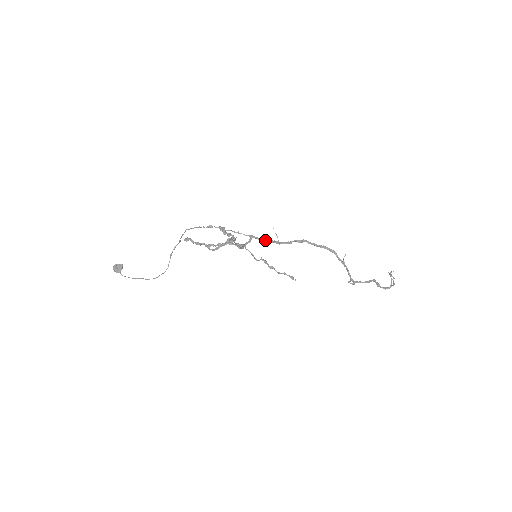
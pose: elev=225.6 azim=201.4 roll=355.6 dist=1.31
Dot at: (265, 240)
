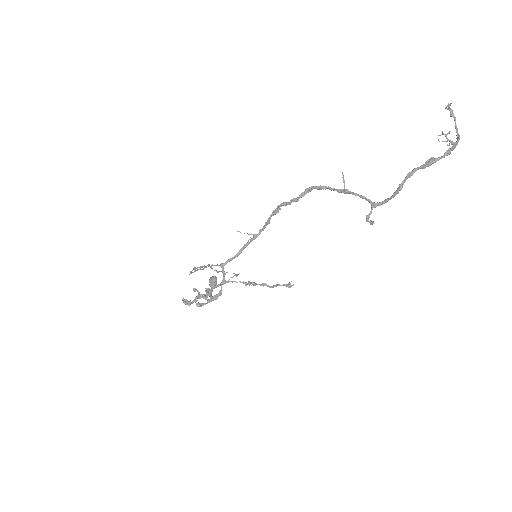
Dot at: (238, 253)
